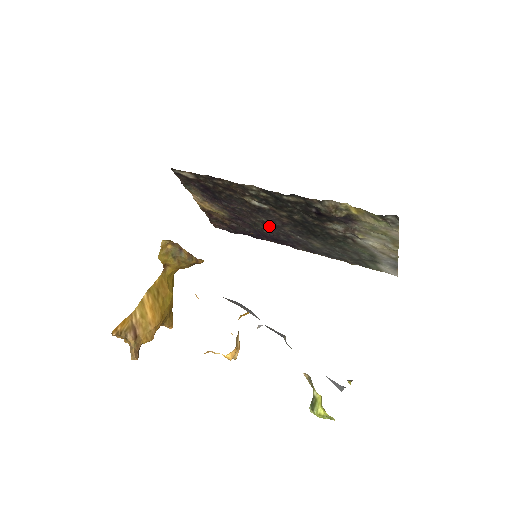
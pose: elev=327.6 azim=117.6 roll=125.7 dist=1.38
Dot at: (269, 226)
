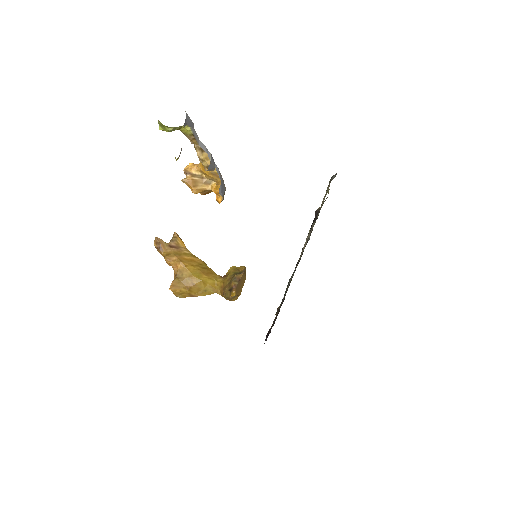
Dot at: occluded
